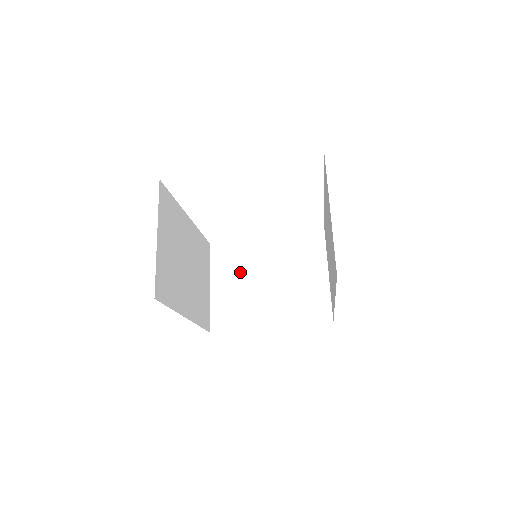
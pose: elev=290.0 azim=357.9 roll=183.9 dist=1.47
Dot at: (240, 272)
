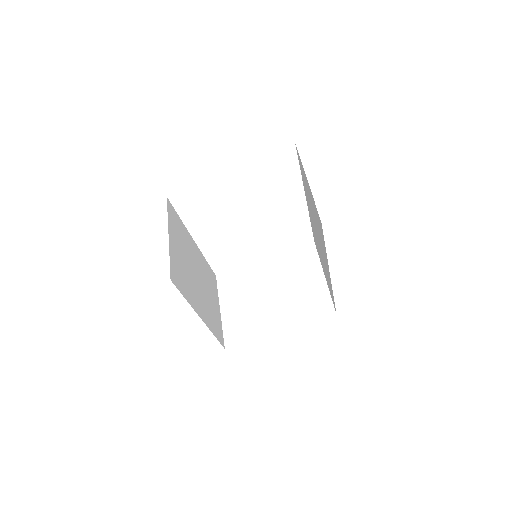
Dot at: (246, 292)
